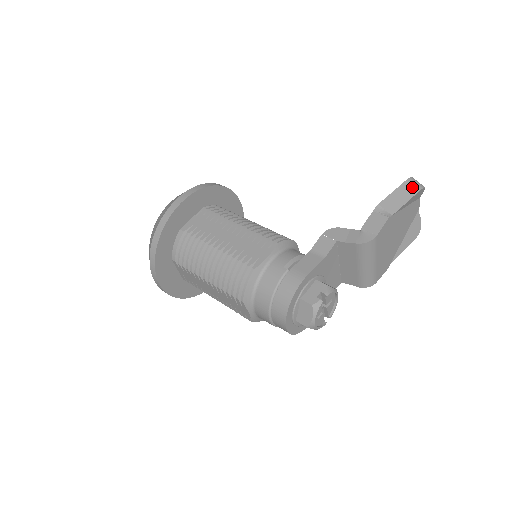
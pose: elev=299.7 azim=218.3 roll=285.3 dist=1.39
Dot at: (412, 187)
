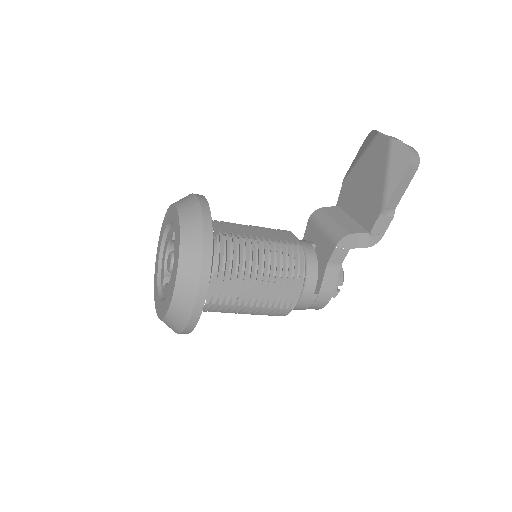
Dot at: (412, 170)
